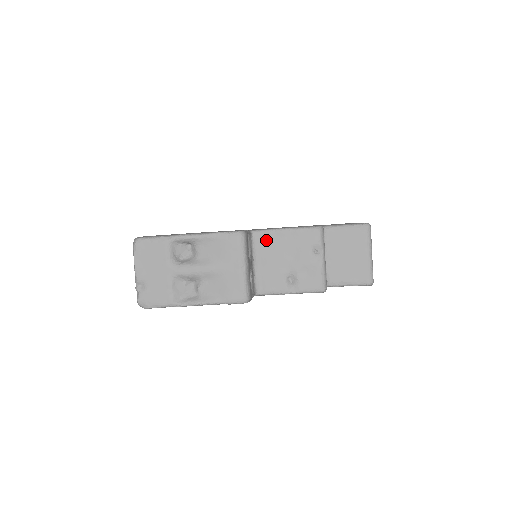
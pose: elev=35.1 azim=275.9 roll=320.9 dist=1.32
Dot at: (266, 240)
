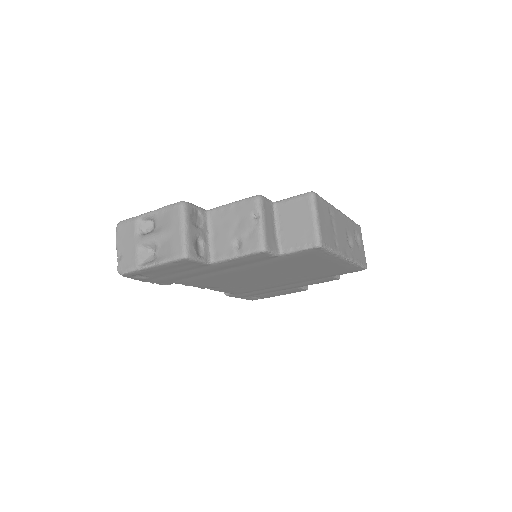
Dot at: (218, 215)
